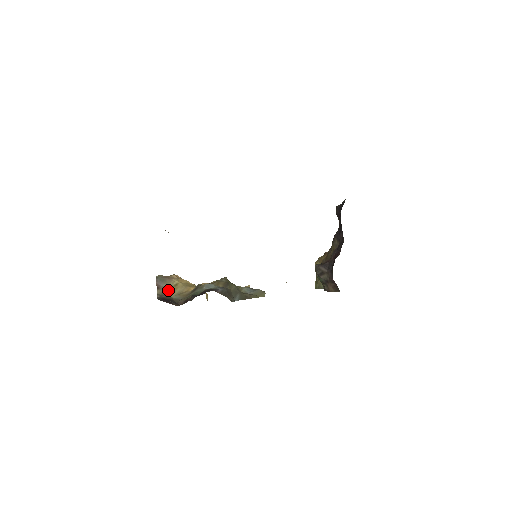
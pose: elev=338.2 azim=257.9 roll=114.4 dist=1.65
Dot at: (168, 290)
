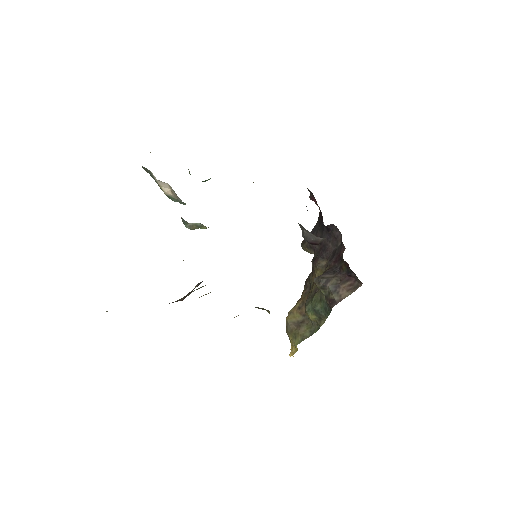
Dot at: occluded
